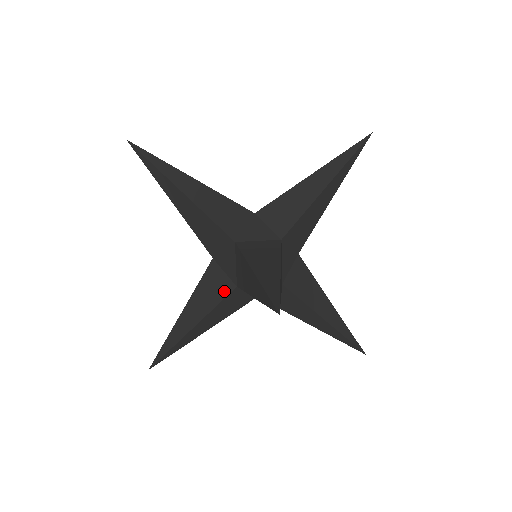
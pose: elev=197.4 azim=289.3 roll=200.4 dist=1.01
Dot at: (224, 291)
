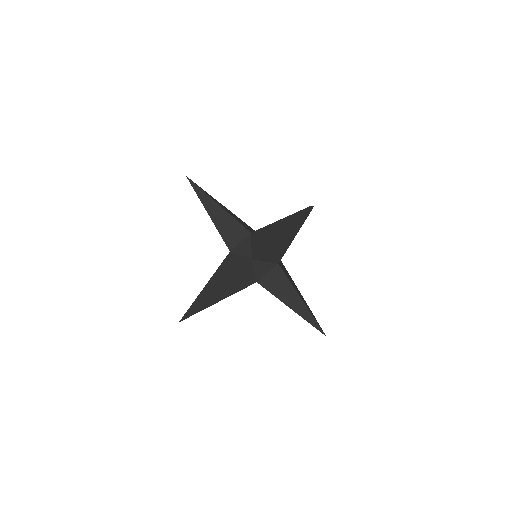
Dot at: occluded
